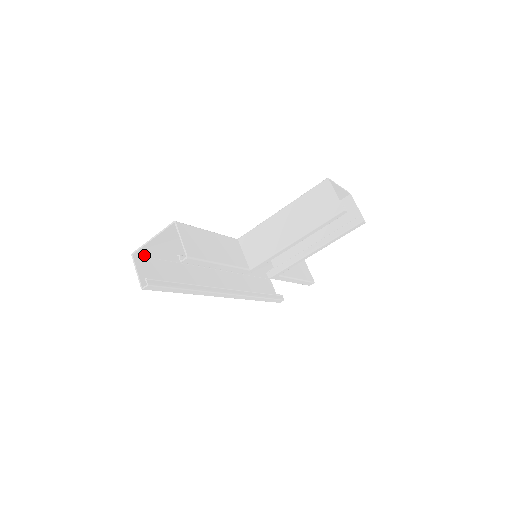
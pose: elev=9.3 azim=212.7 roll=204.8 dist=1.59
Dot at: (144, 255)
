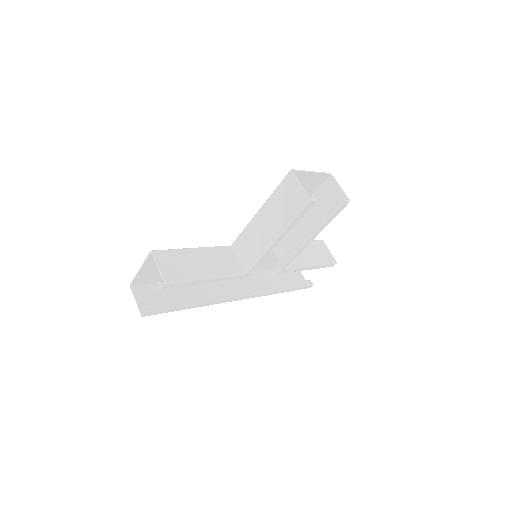
Dot at: (142, 283)
